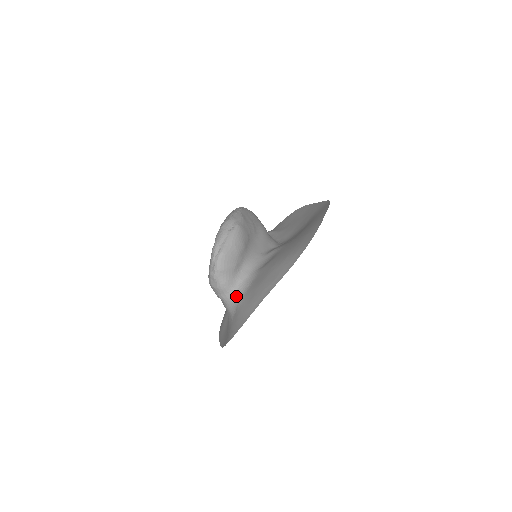
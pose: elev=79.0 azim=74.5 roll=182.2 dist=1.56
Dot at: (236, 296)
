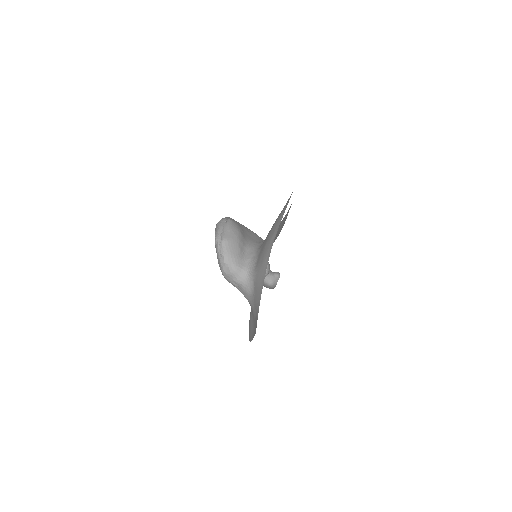
Dot at: (250, 272)
